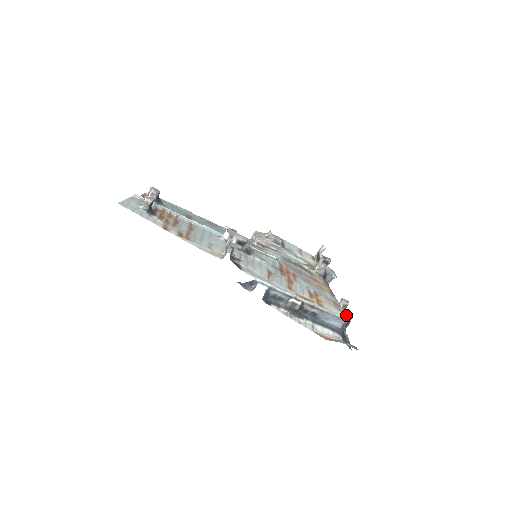
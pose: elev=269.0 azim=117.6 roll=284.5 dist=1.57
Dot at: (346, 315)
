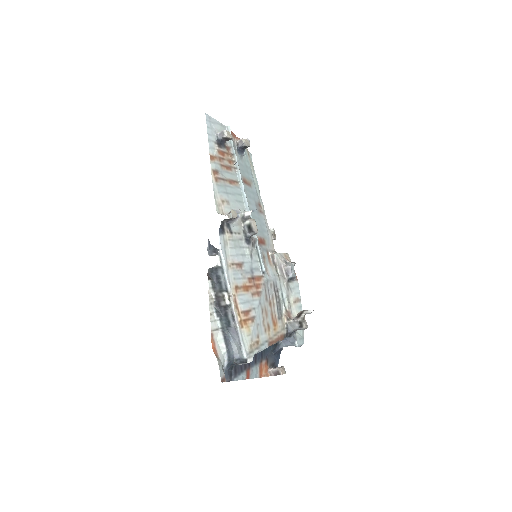
Dot at: (251, 356)
